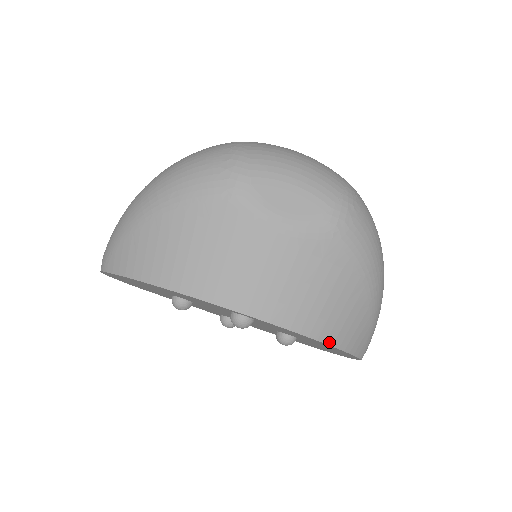
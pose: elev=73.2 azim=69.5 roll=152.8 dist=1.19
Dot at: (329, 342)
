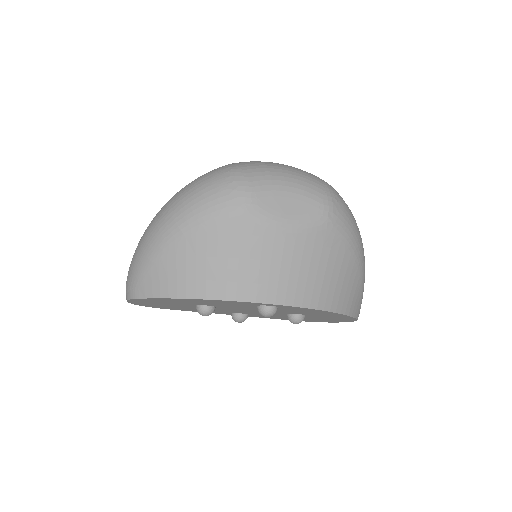
Dot at: (338, 311)
